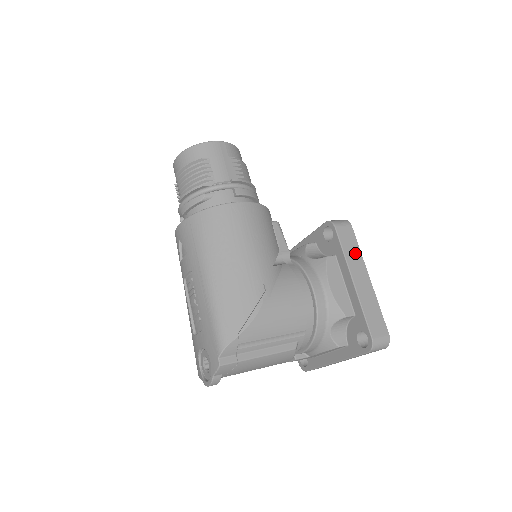
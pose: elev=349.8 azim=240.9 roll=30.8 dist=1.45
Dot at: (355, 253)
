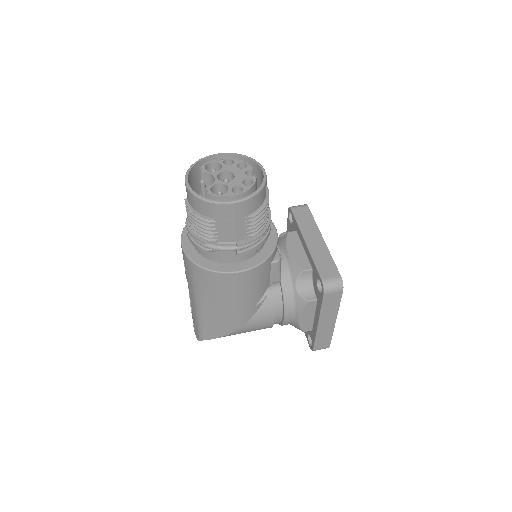
Dot at: (333, 308)
